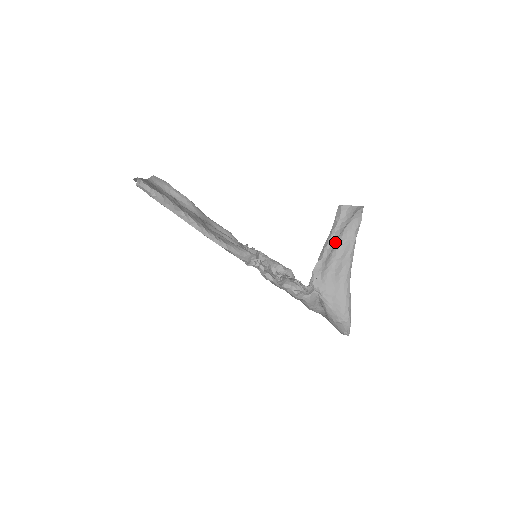
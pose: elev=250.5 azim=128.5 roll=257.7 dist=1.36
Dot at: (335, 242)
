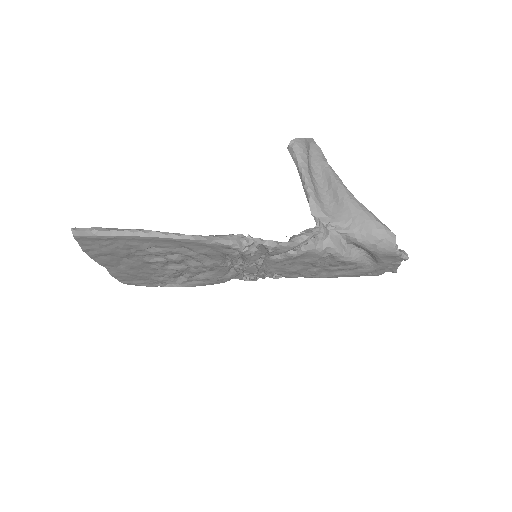
Dot at: (310, 177)
